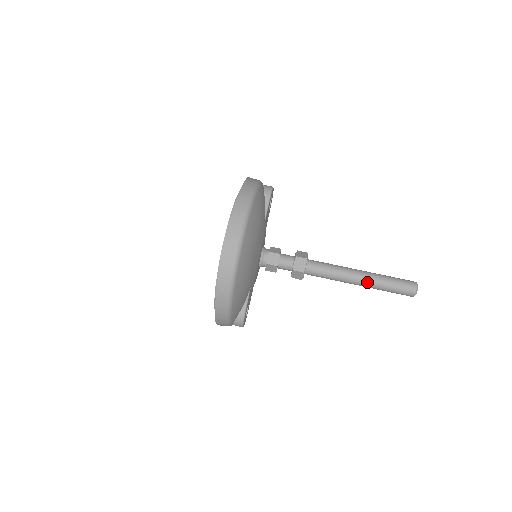
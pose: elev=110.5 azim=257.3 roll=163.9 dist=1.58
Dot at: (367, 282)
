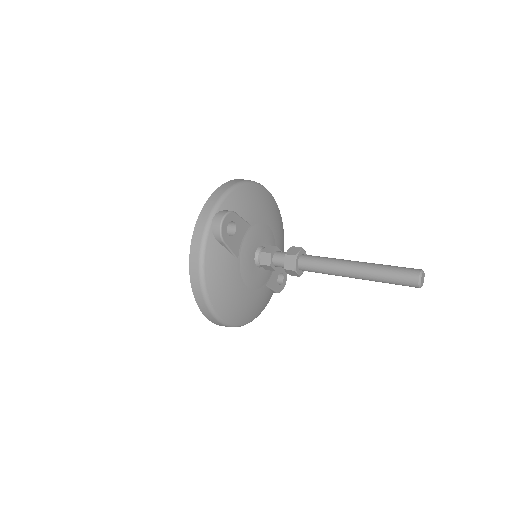
Dot at: (365, 262)
